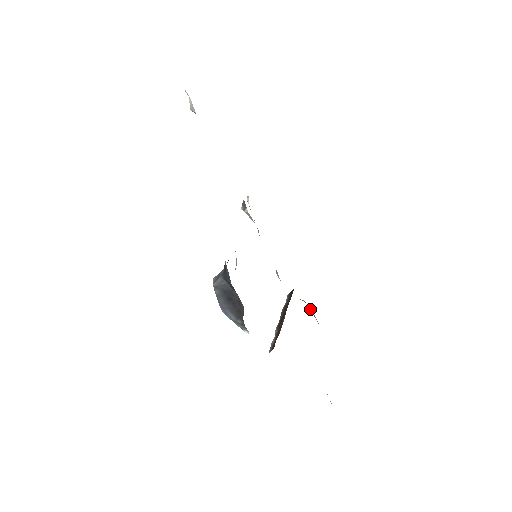
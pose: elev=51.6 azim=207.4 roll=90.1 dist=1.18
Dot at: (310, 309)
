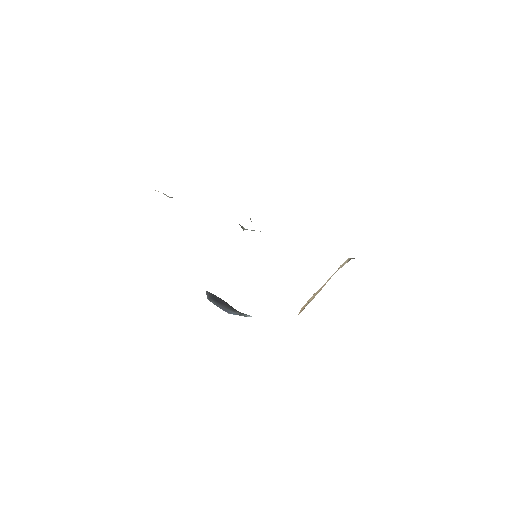
Dot at: occluded
